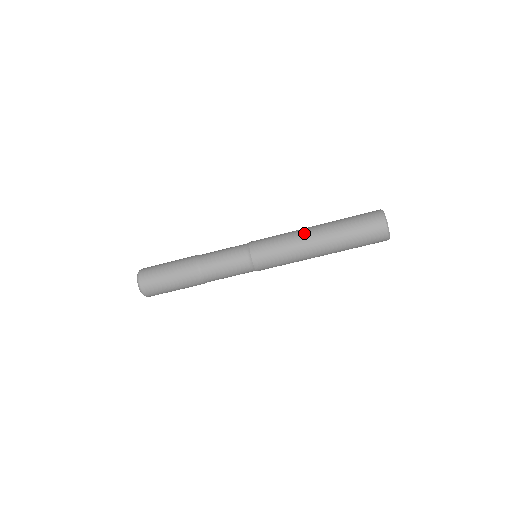
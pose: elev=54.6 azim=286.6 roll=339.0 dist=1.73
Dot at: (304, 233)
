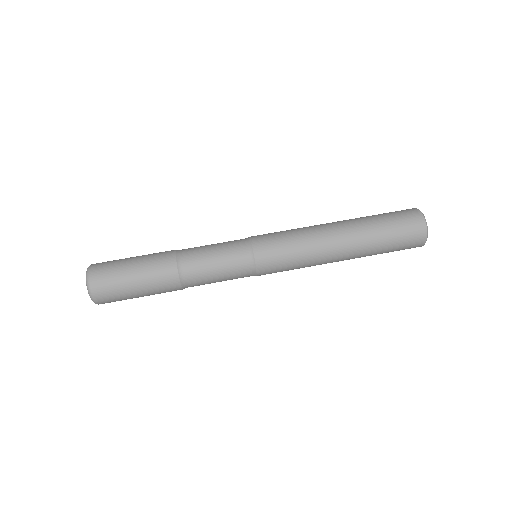
Dot at: (323, 228)
